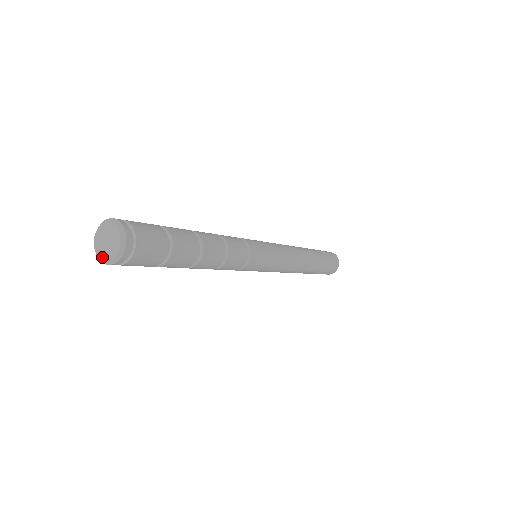
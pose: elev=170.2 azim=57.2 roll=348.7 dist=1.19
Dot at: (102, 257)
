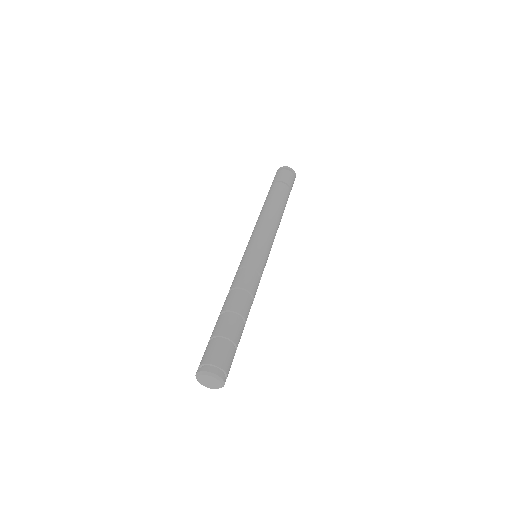
Dot at: (207, 387)
